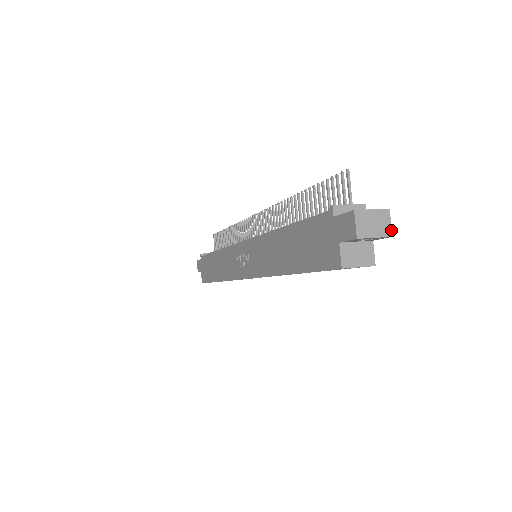
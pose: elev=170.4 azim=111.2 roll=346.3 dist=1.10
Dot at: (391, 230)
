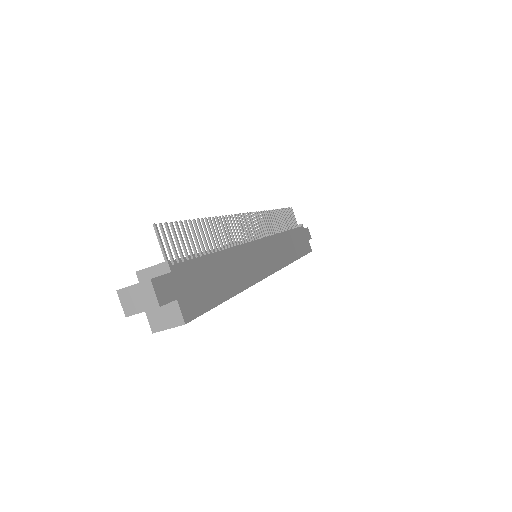
Dot at: (157, 300)
